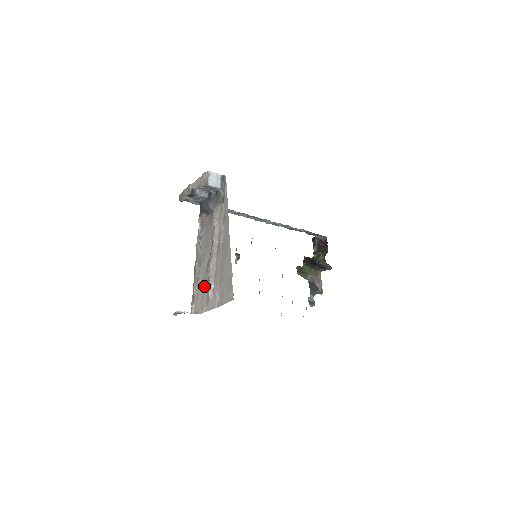
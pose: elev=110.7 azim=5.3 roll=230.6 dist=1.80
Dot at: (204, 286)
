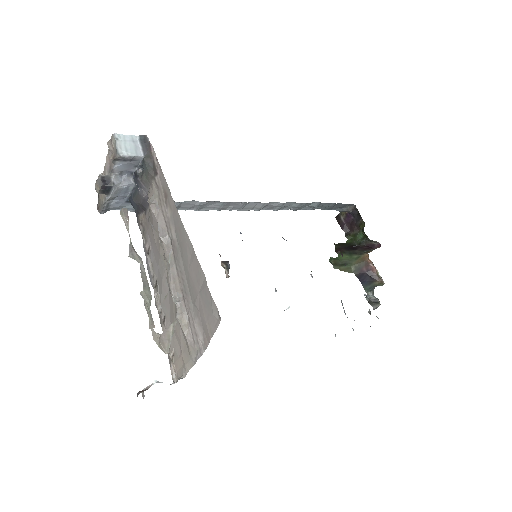
Dot at: occluded
